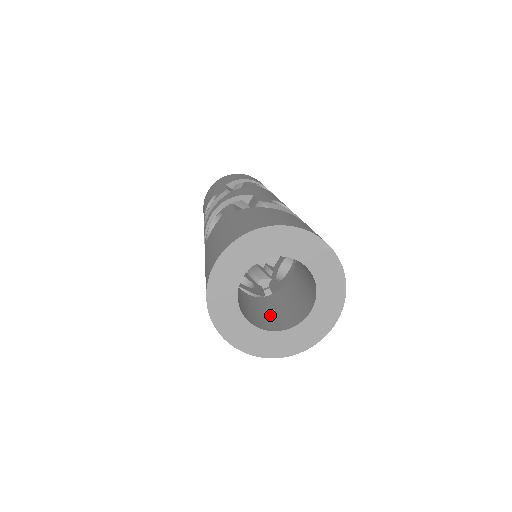
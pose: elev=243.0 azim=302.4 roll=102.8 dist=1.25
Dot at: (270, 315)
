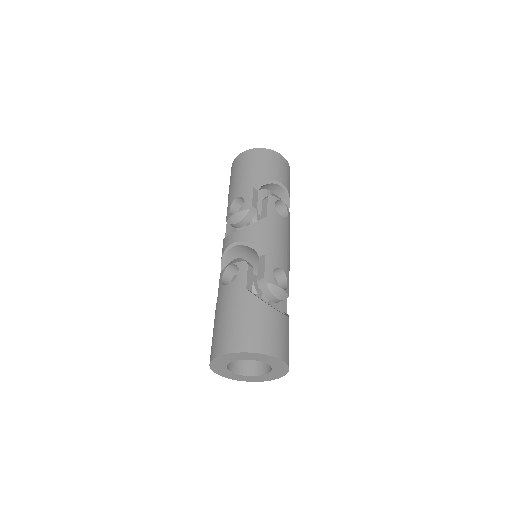
Dot at: occluded
